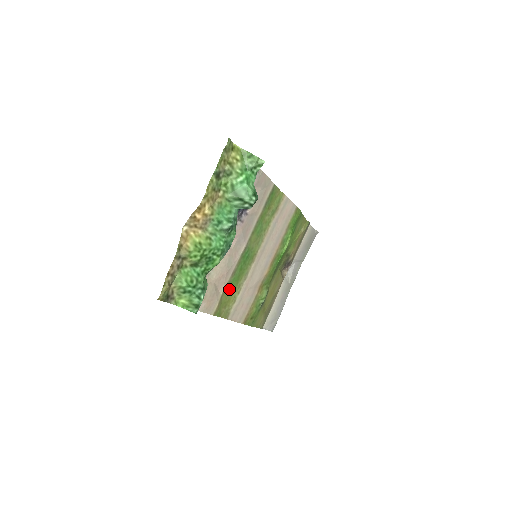
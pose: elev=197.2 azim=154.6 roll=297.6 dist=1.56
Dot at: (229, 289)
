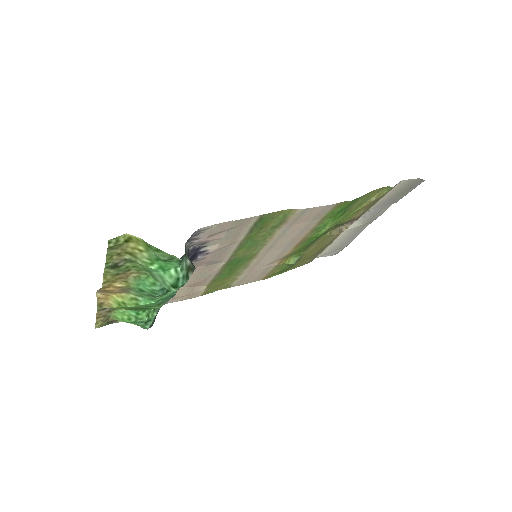
Dot at: (219, 280)
